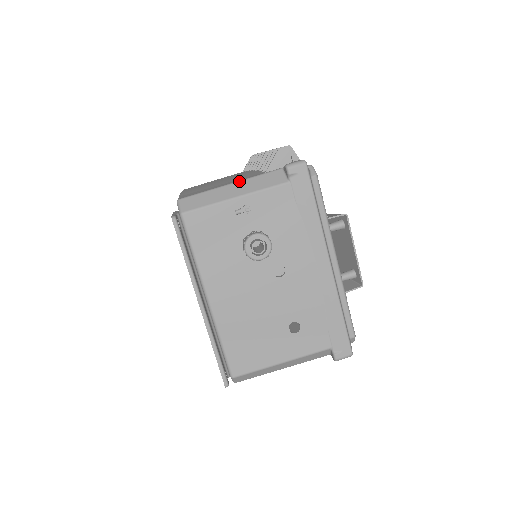
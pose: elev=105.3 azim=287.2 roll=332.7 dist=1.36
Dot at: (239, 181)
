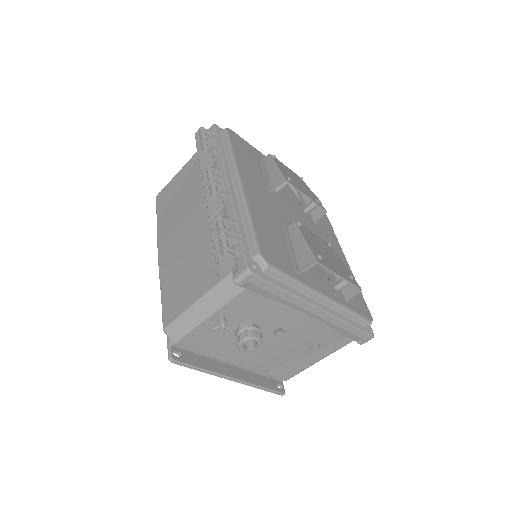
Dot at: (201, 298)
